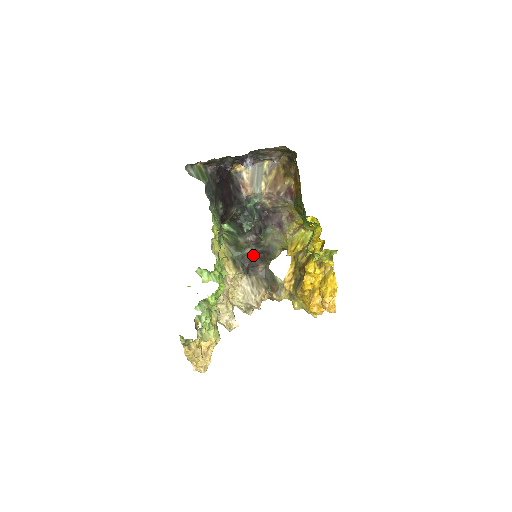
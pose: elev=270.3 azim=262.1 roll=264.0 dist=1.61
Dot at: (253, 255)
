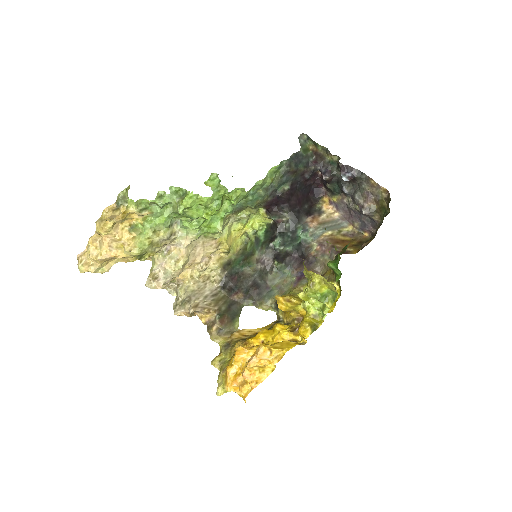
Dot at: (247, 280)
